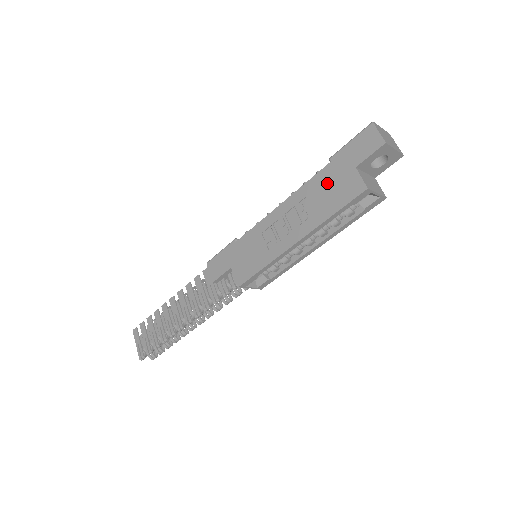
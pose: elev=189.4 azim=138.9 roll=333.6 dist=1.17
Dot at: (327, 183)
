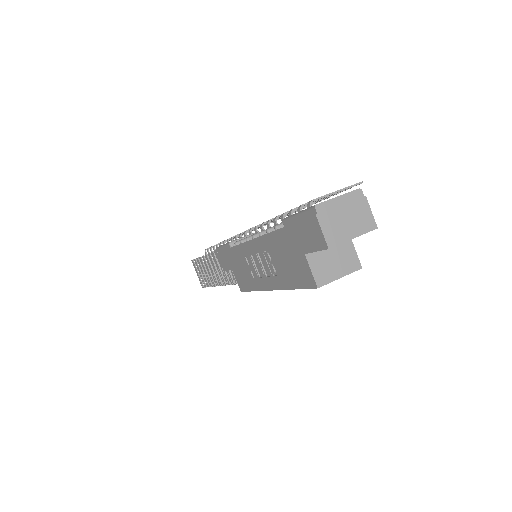
Dot at: (283, 250)
